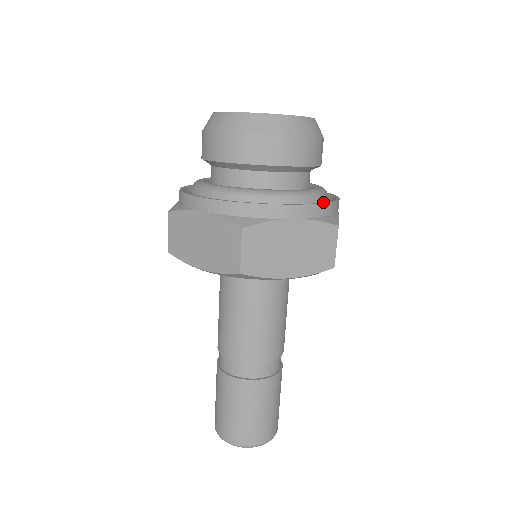
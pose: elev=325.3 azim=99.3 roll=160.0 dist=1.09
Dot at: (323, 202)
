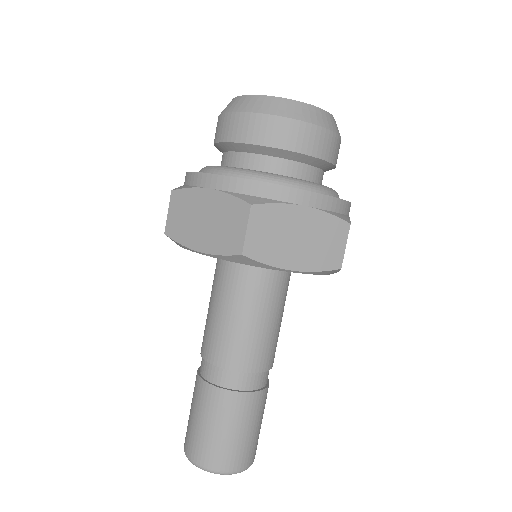
Dot at: occluded
